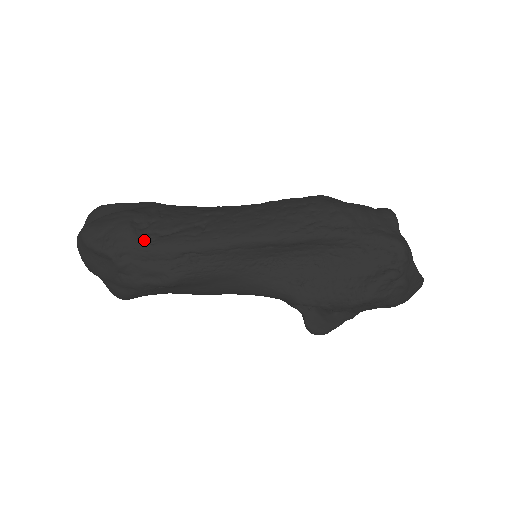
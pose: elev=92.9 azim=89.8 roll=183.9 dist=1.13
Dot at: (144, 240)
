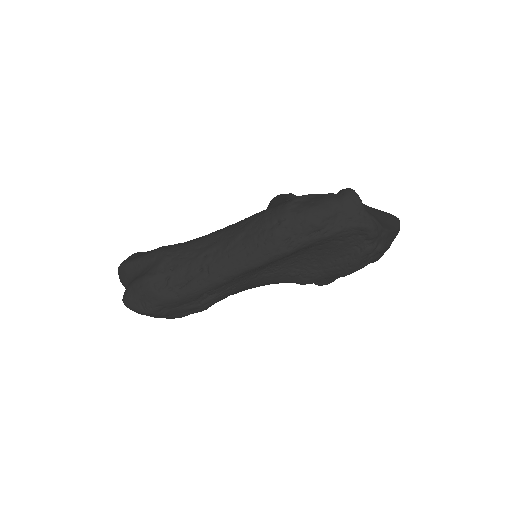
Dot at: (170, 296)
